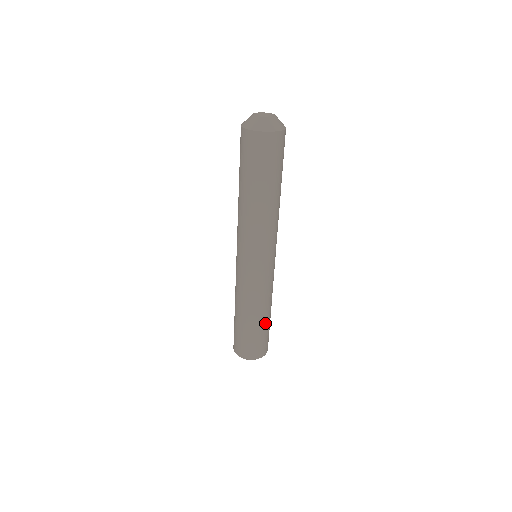
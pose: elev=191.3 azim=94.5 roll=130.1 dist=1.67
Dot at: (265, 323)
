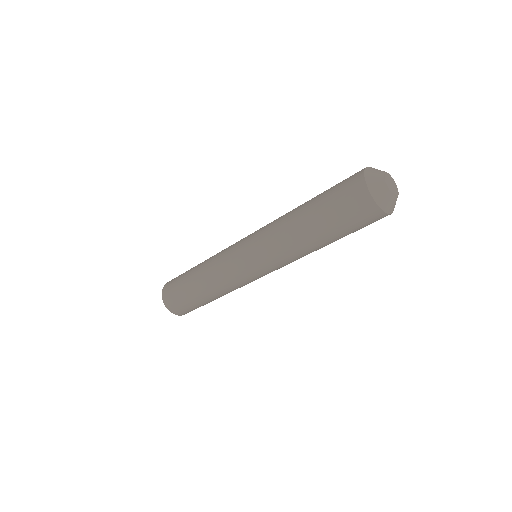
Dot at: occluded
